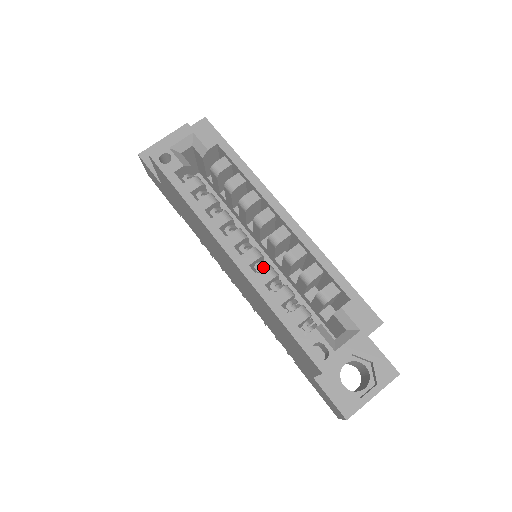
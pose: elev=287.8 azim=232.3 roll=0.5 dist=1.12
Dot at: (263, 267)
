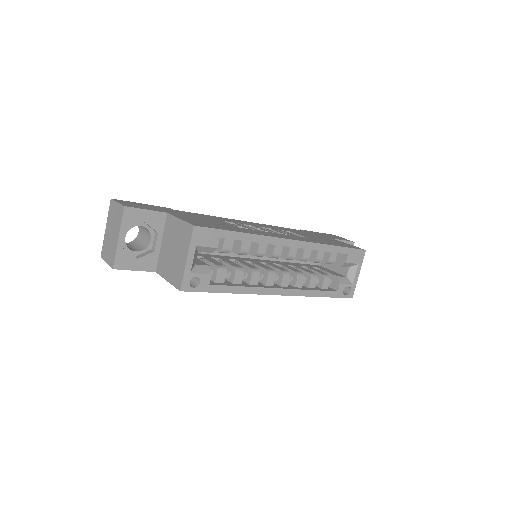
Dot at: (291, 276)
